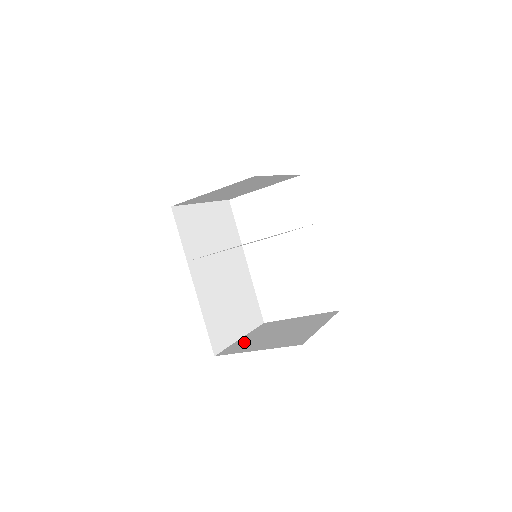
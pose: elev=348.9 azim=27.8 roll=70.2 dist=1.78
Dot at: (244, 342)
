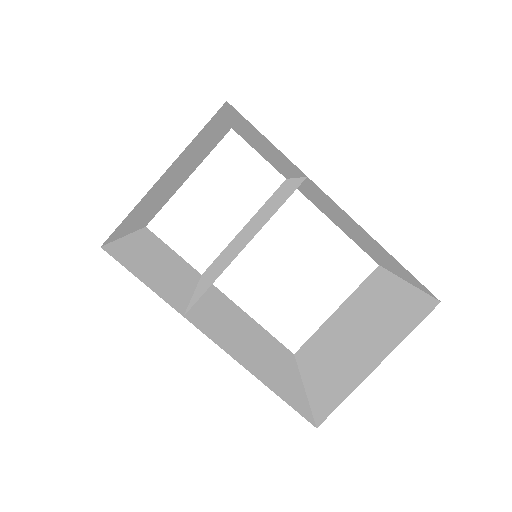
Dot at: (323, 381)
